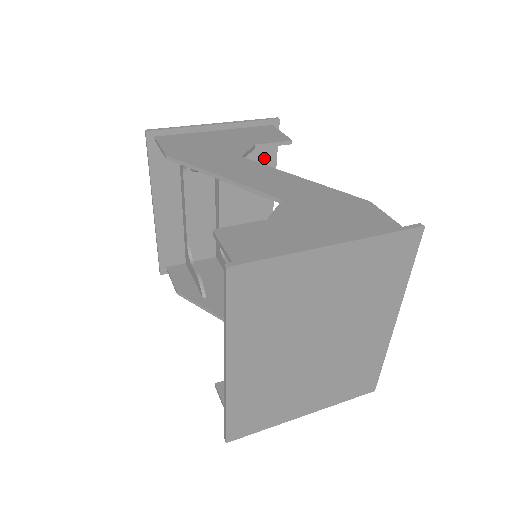
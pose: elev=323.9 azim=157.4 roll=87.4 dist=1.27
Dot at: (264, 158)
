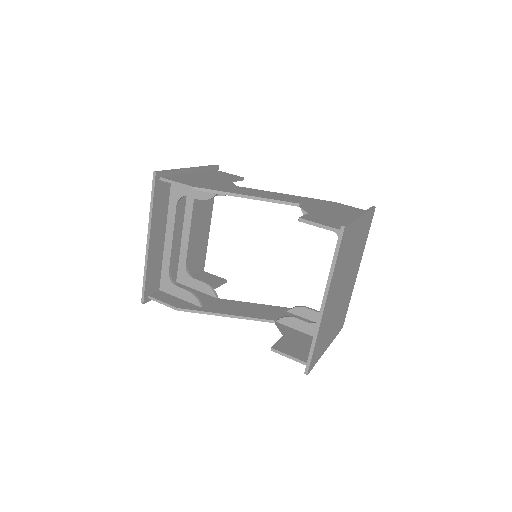
Dot at: occluded
